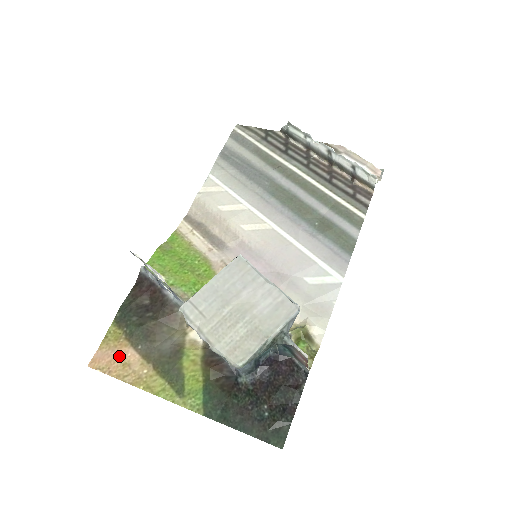
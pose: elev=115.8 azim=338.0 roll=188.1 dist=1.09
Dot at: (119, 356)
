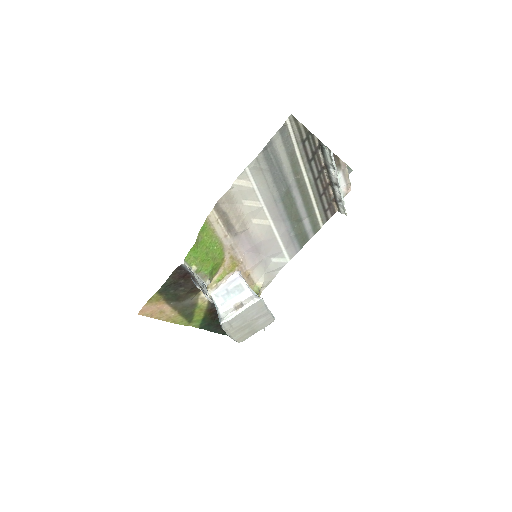
Dot at: (158, 309)
